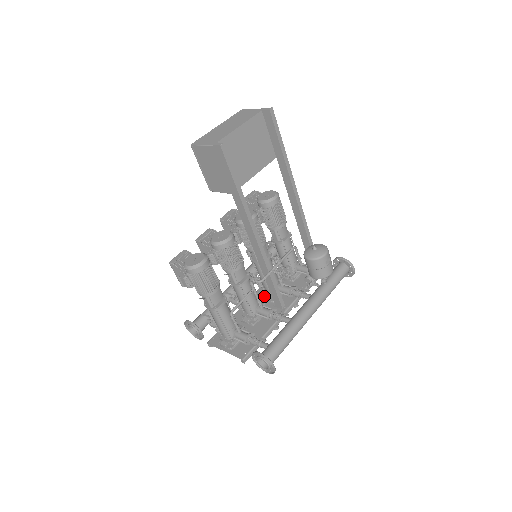
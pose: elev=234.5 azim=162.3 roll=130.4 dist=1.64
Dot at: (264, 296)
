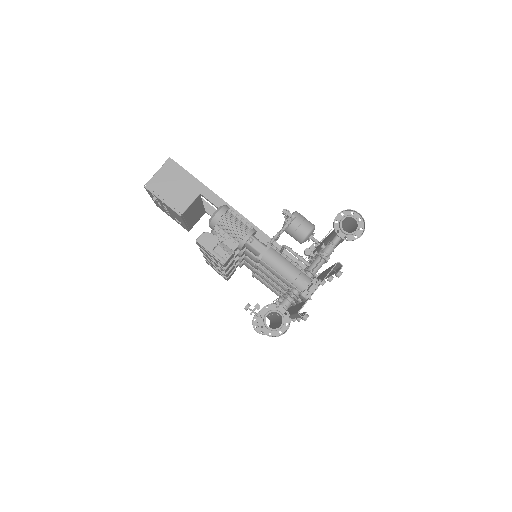
Dot at: occluded
